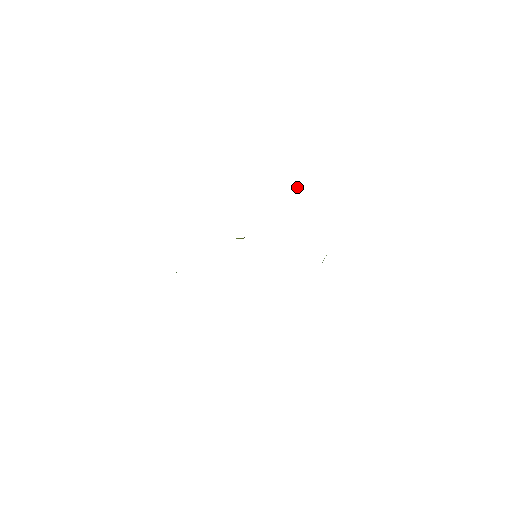
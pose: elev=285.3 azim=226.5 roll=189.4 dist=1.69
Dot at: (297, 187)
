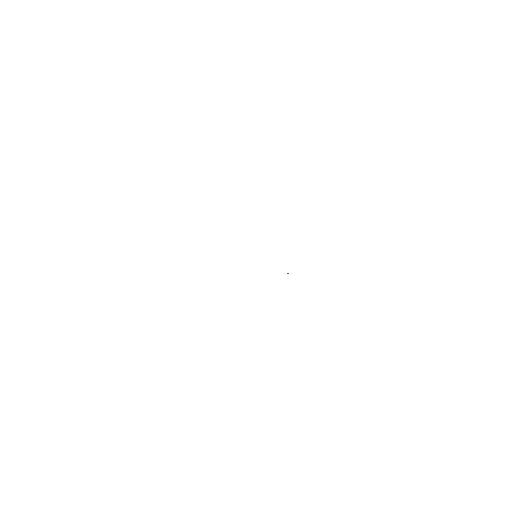
Dot at: occluded
